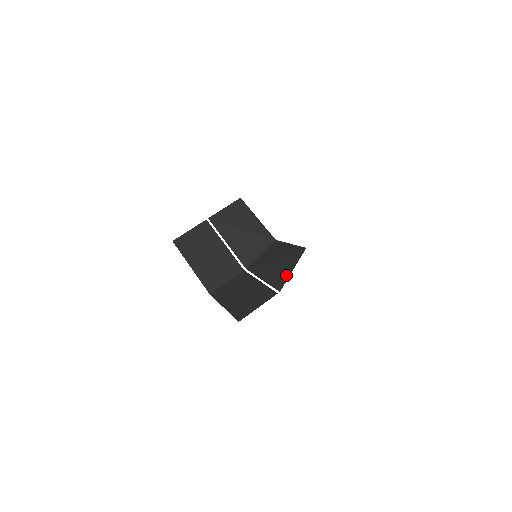
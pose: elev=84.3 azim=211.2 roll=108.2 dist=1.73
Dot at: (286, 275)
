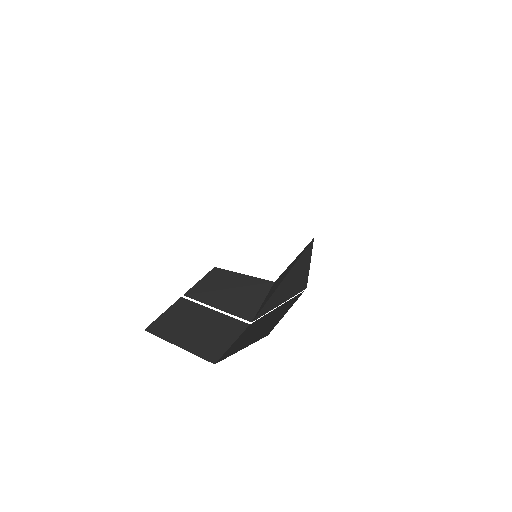
Dot at: (305, 272)
